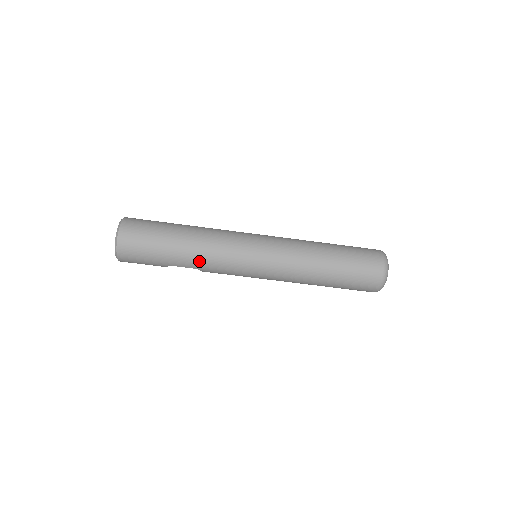
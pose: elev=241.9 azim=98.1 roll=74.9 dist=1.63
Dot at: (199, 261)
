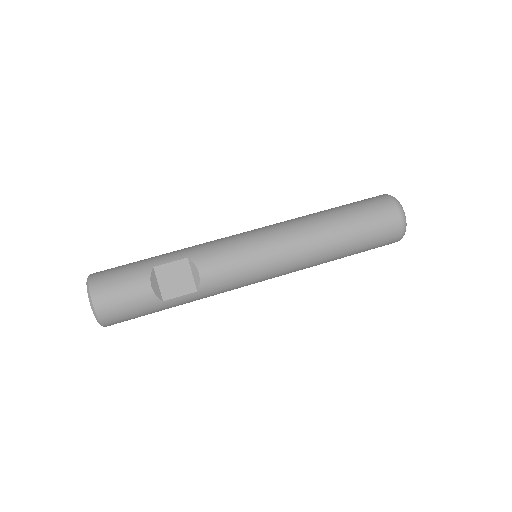
Dot at: (186, 250)
